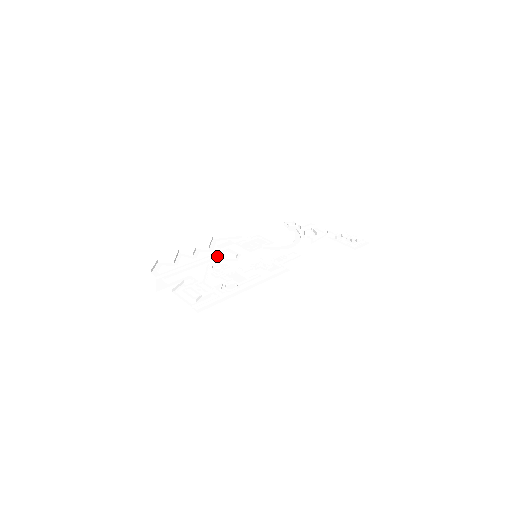
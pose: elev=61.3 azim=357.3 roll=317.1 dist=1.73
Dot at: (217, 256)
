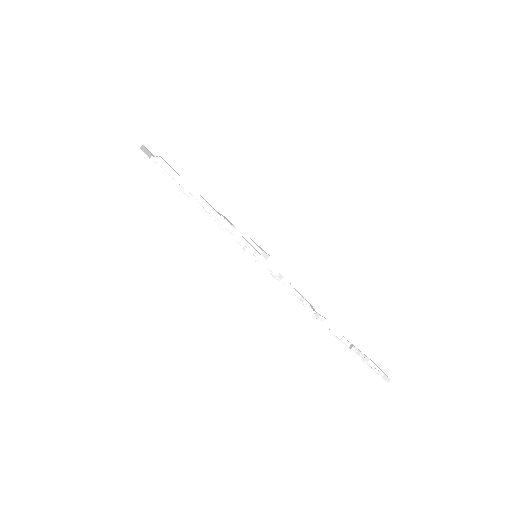
Dot at: occluded
